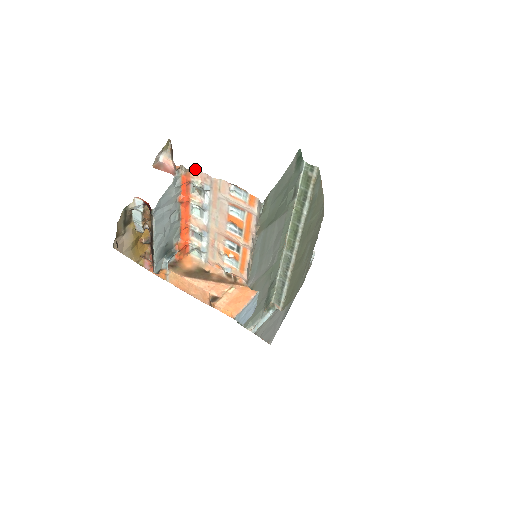
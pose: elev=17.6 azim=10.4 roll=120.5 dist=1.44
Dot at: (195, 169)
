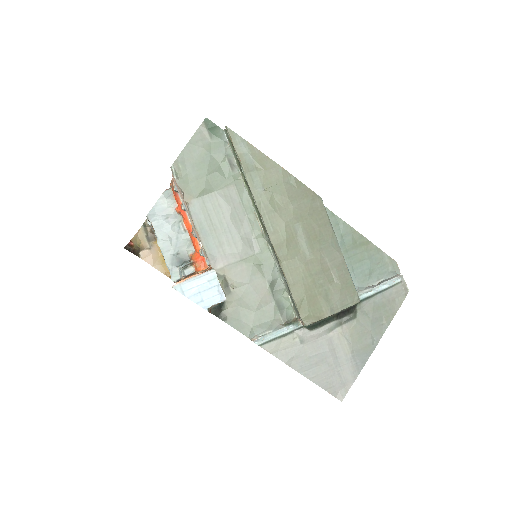
Dot at: occluded
